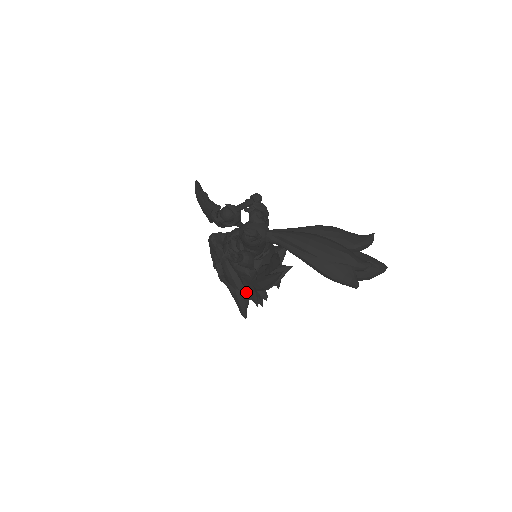
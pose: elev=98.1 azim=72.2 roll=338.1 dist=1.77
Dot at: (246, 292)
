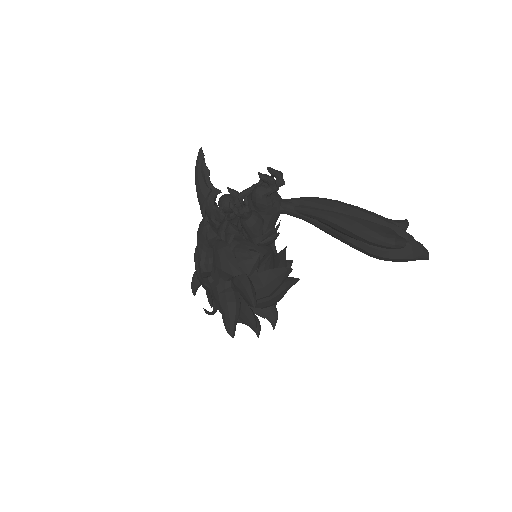
Dot at: occluded
